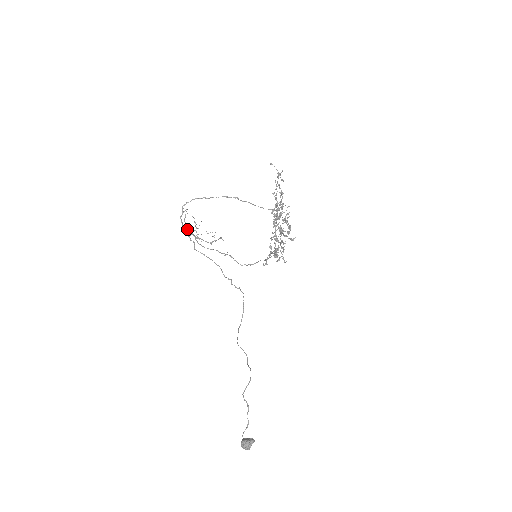
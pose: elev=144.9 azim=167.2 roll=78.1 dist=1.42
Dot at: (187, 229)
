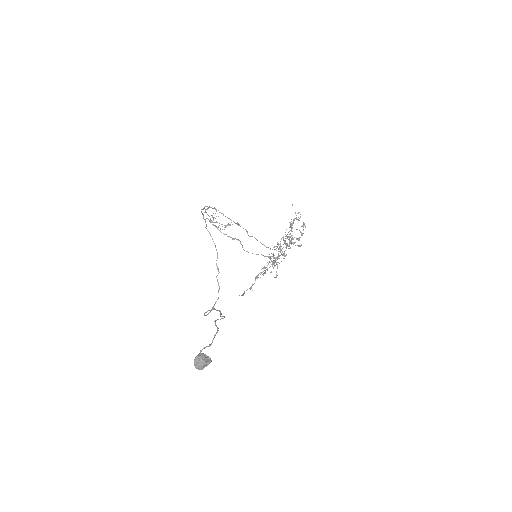
Dot at: occluded
